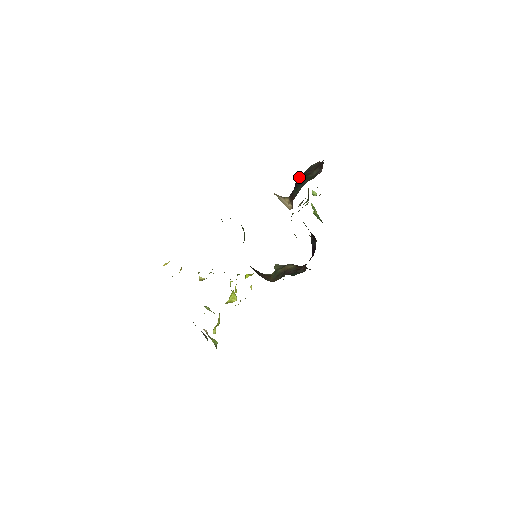
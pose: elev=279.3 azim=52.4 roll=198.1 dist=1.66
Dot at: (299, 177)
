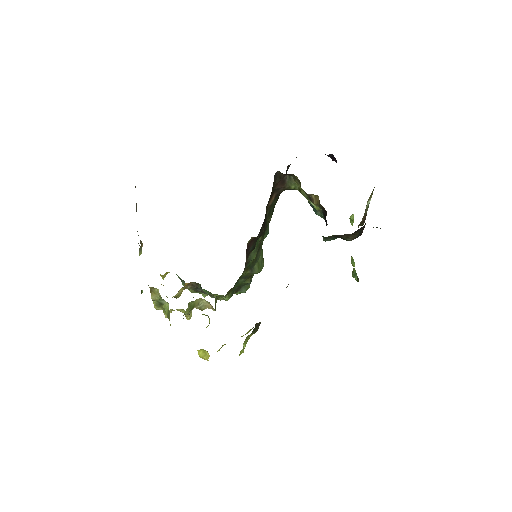
Dot at: occluded
